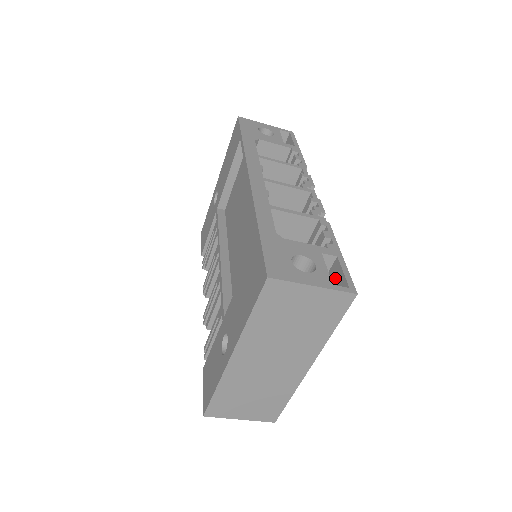
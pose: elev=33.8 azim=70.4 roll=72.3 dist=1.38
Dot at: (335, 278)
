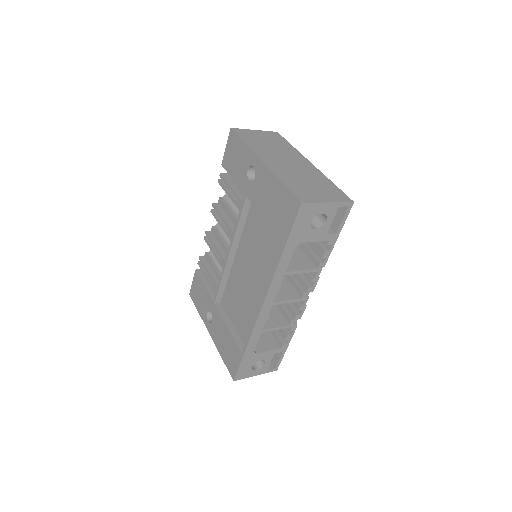
Dot at: occluded
